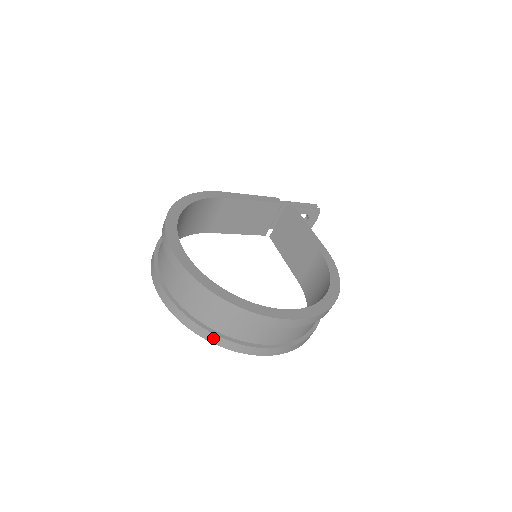
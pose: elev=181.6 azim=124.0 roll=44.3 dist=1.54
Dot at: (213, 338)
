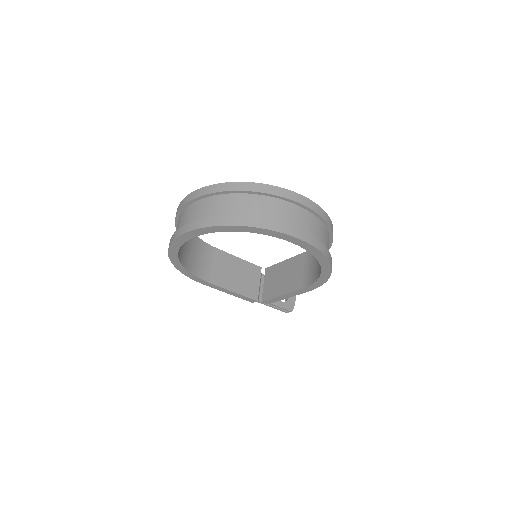
Dot at: (245, 221)
